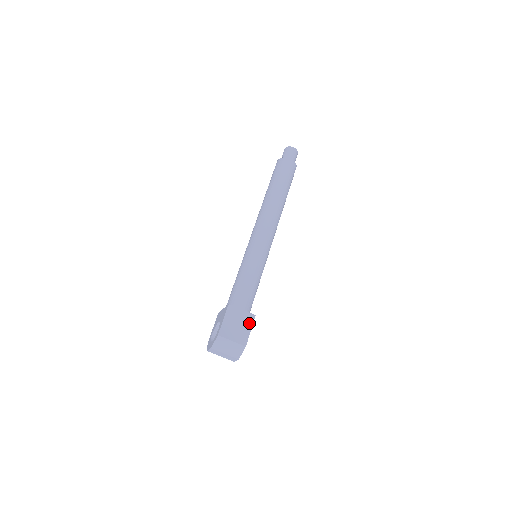
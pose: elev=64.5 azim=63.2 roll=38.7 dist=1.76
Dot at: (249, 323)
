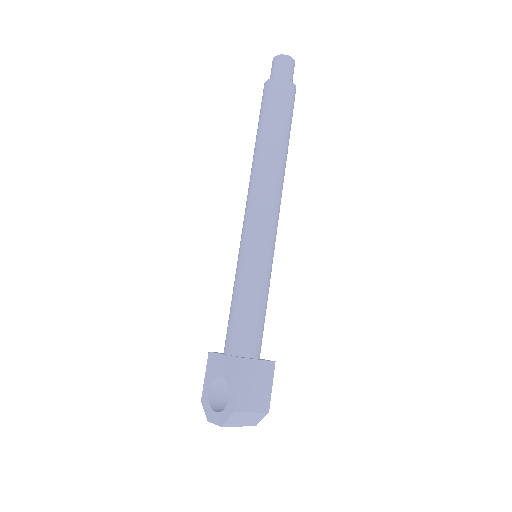
Dot at: (269, 376)
